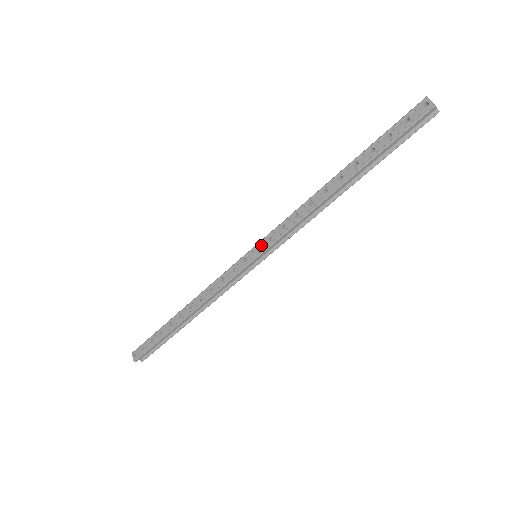
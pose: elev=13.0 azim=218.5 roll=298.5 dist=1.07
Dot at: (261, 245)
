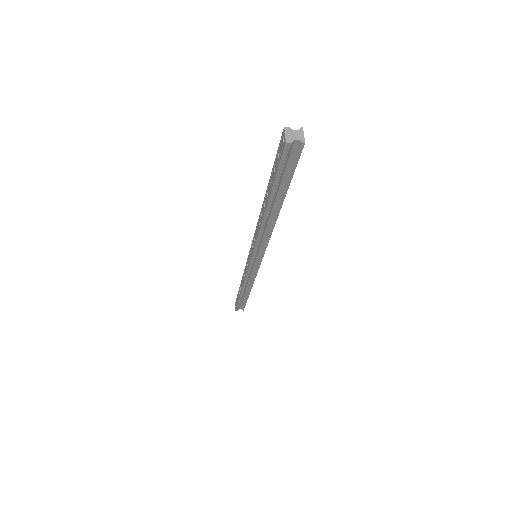
Dot at: (251, 250)
